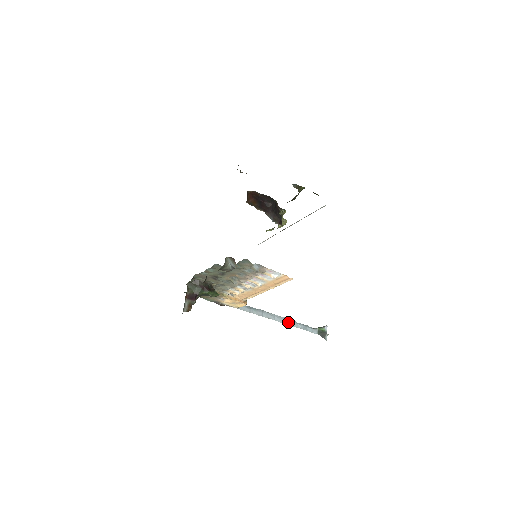
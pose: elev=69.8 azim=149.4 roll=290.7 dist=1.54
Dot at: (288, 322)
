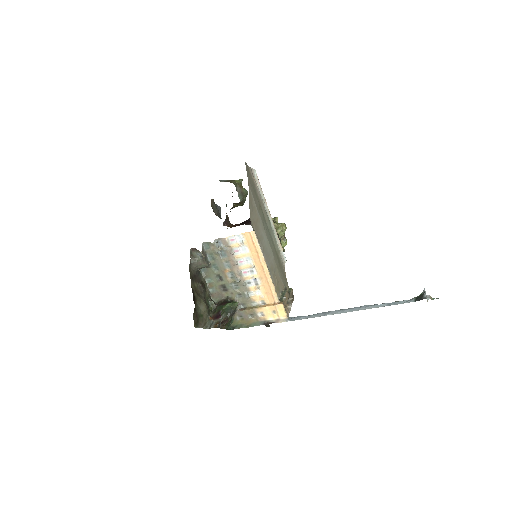
Dot at: (363, 308)
